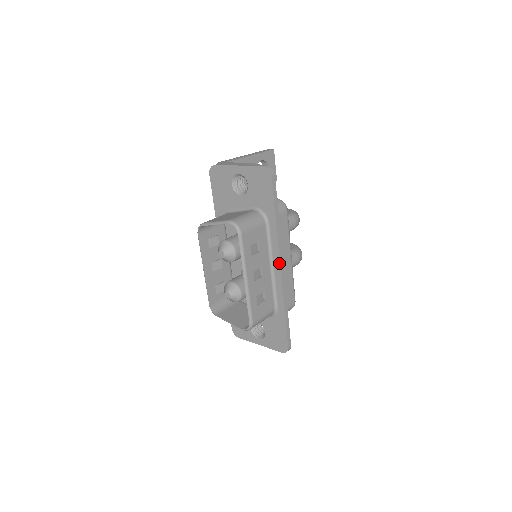
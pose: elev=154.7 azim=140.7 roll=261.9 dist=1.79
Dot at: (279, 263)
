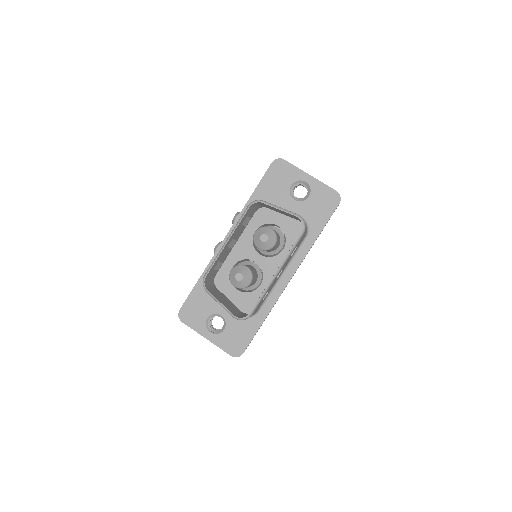
Dot at: (293, 275)
